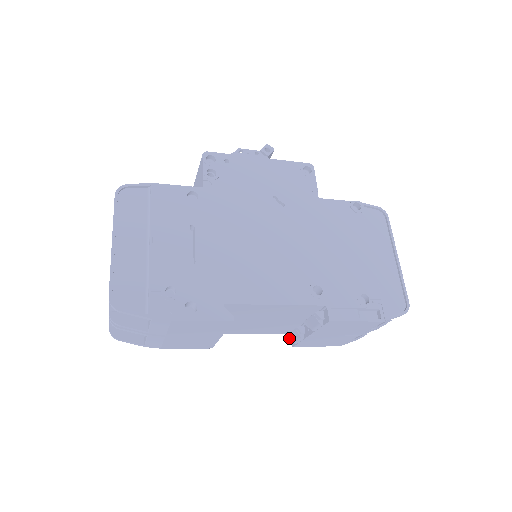
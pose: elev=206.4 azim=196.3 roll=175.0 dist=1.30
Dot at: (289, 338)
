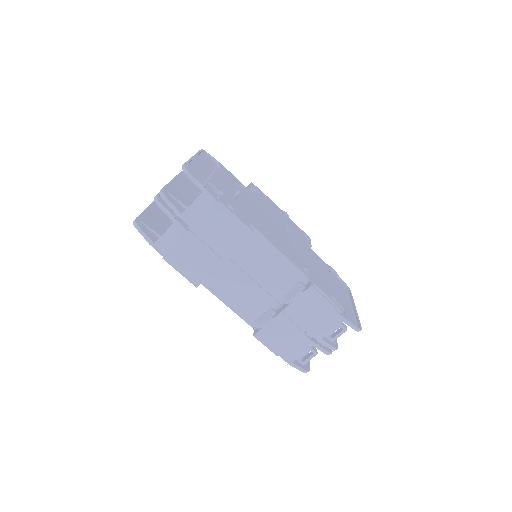
Dot at: (255, 325)
